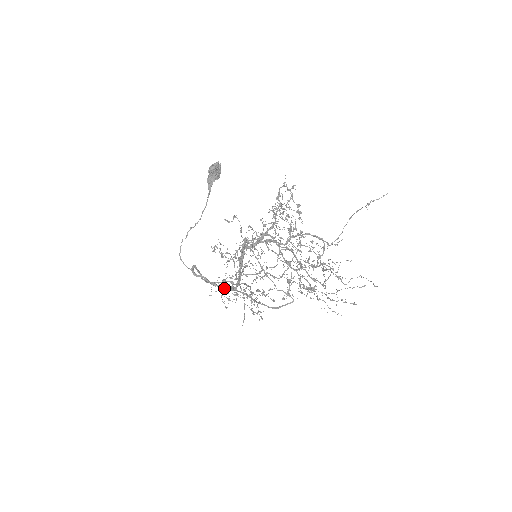
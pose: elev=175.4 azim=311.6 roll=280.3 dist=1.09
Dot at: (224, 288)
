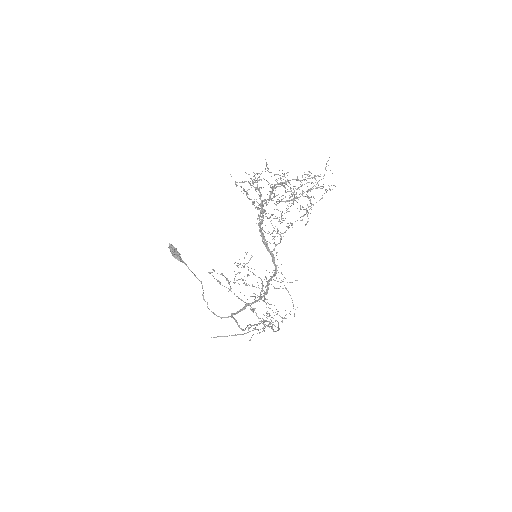
Dot at: occluded
